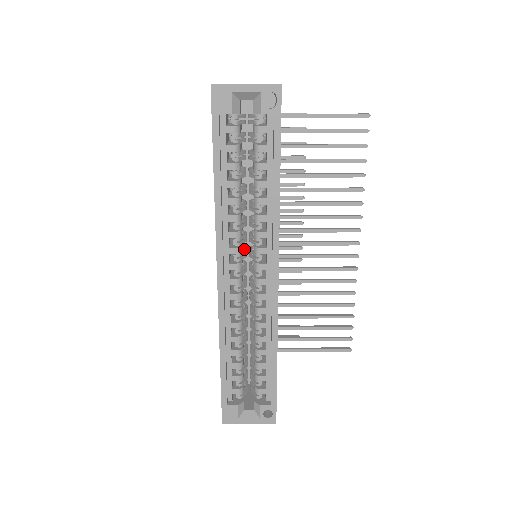
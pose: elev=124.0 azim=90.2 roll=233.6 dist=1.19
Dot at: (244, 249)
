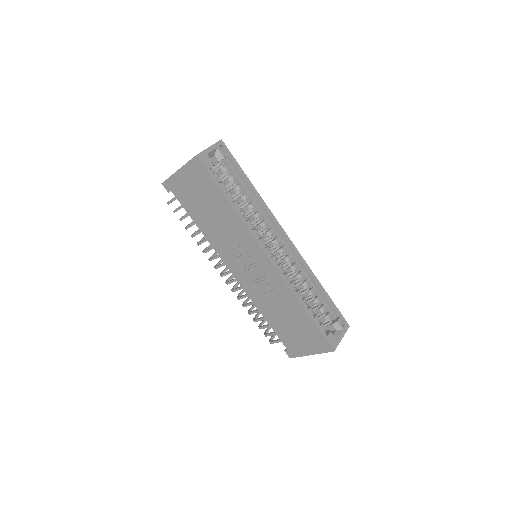
Dot at: occluded
